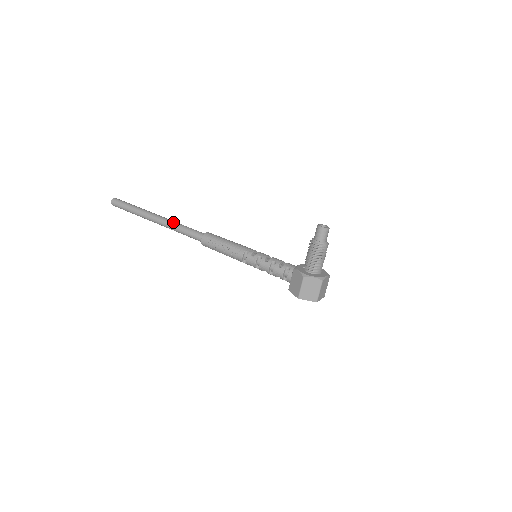
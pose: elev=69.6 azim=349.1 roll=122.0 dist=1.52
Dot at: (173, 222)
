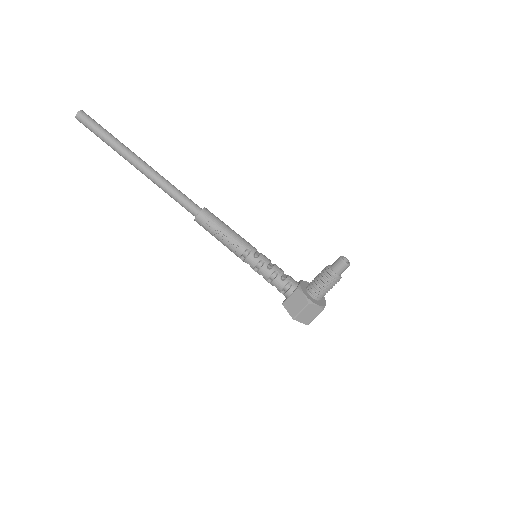
Dot at: (163, 178)
